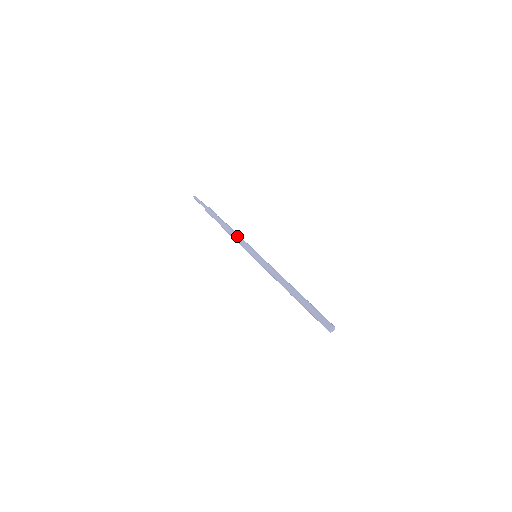
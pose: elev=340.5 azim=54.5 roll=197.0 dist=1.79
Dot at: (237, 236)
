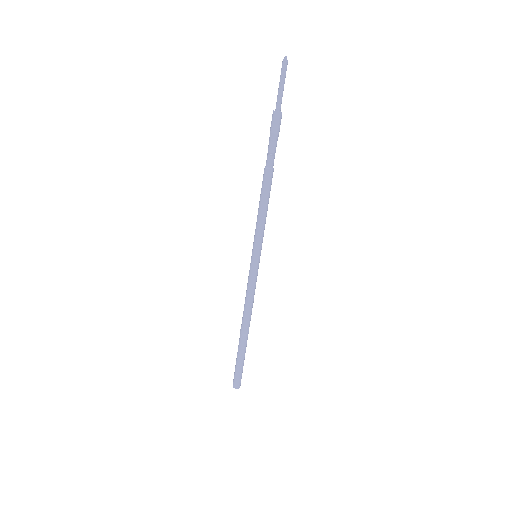
Dot at: (259, 211)
